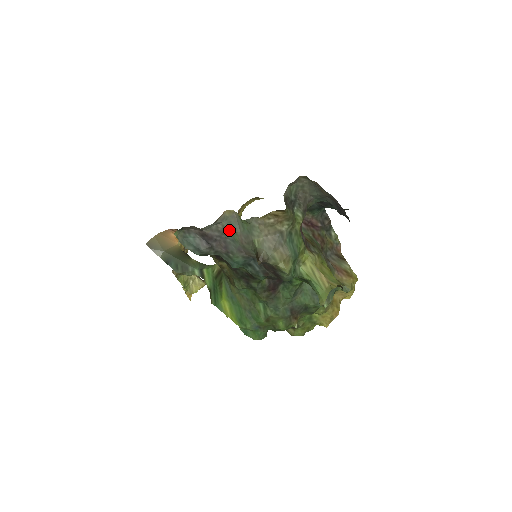
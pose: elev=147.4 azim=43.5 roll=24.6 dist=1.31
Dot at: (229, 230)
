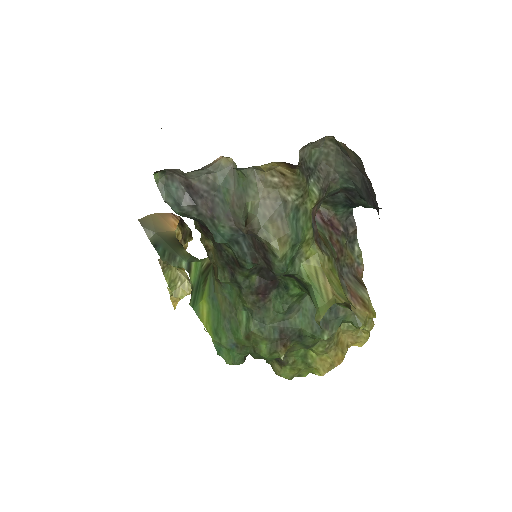
Dot at: (221, 185)
